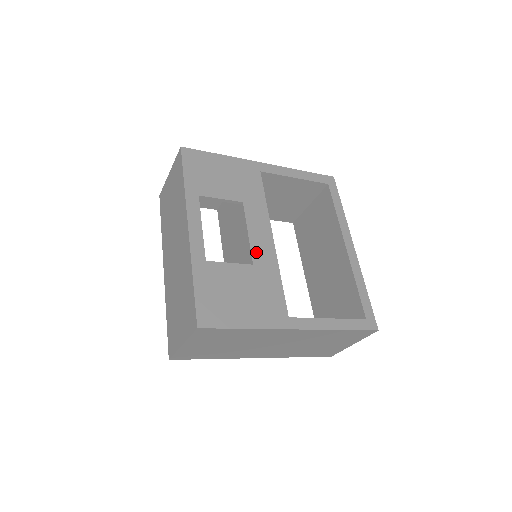
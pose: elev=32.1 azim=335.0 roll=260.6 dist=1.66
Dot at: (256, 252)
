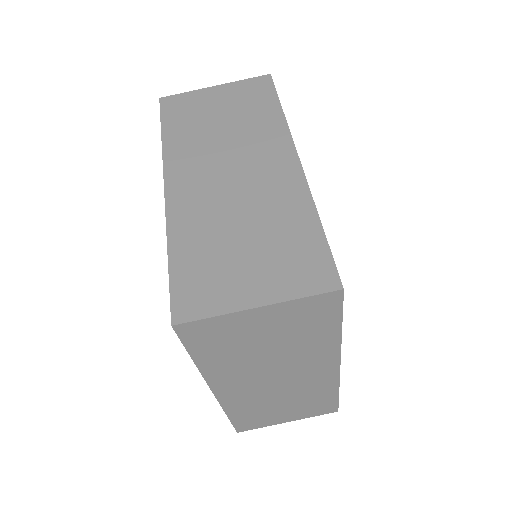
Dot at: occluded
